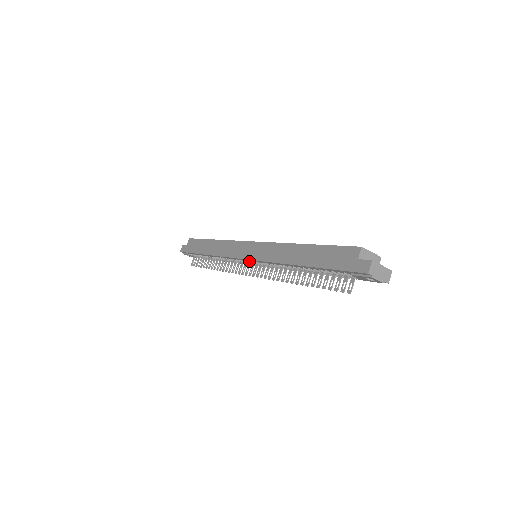
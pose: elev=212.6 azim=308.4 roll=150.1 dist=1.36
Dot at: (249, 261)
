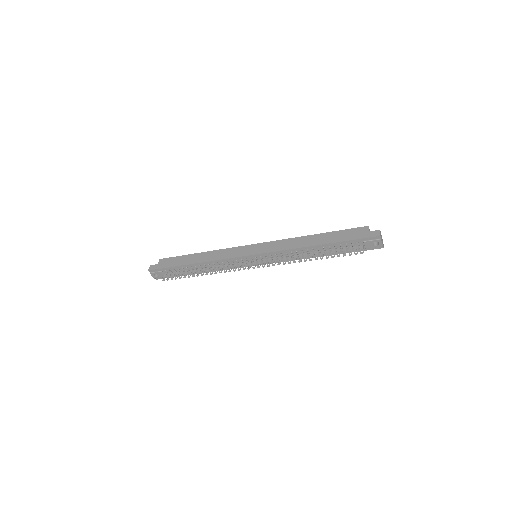
Dot at: (253, 258)
